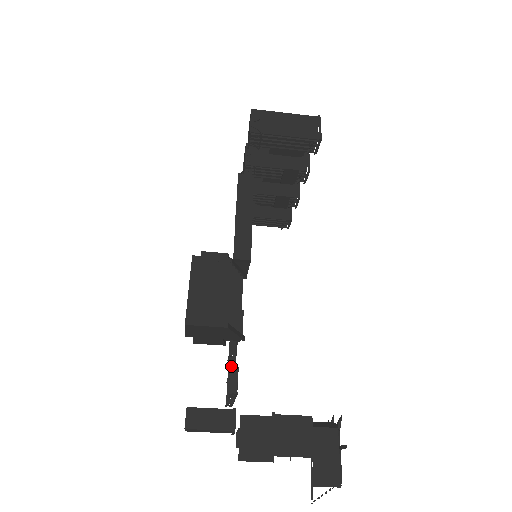
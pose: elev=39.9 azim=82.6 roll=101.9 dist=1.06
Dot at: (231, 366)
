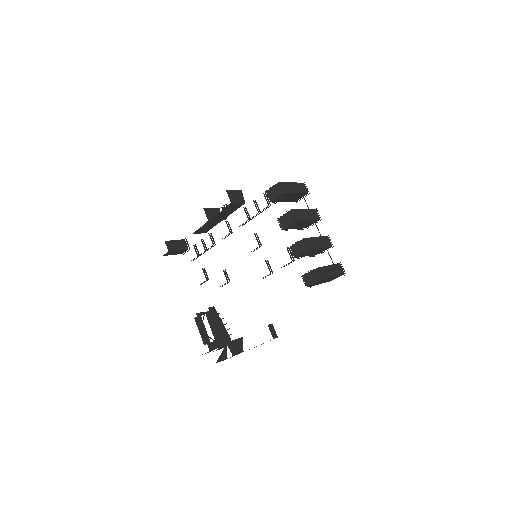
Dot at: occluded
